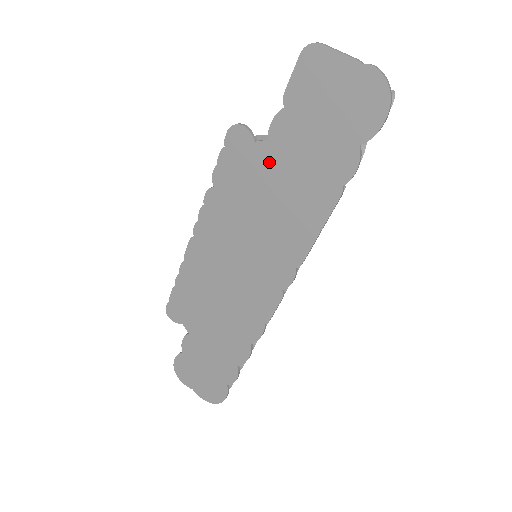
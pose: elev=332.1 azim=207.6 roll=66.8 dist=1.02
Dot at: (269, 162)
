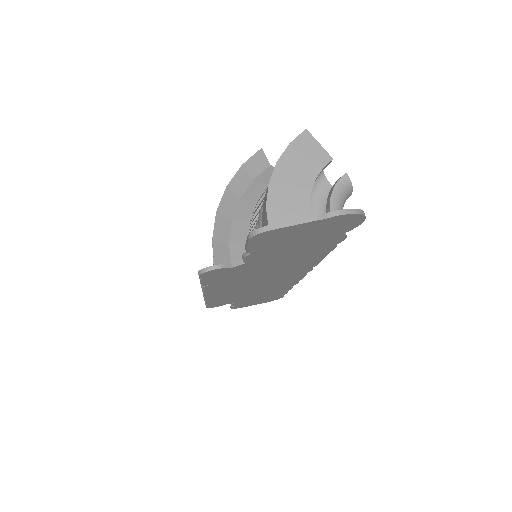
Dot at: (255, 265)
